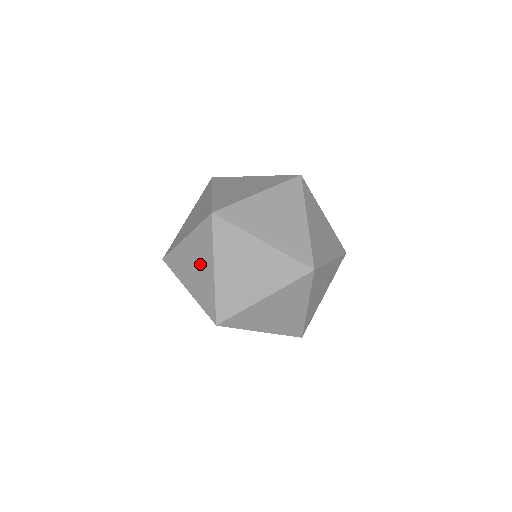
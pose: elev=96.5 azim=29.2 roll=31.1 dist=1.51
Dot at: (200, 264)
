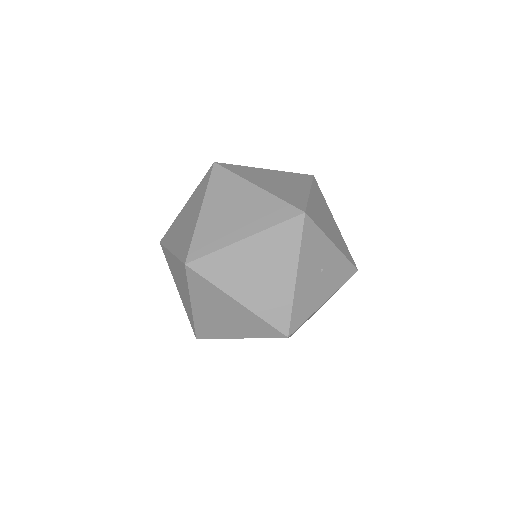
Dot at: (190, 215)
